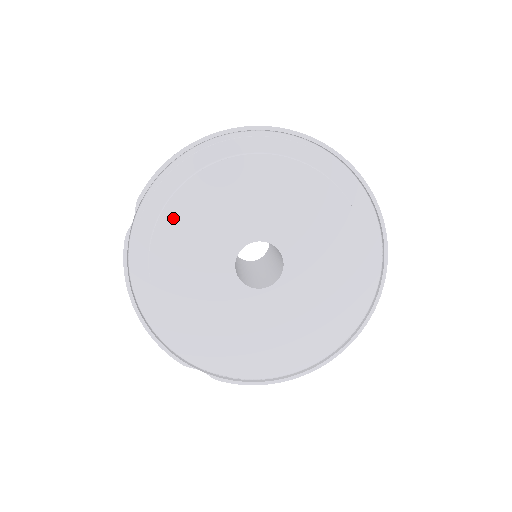
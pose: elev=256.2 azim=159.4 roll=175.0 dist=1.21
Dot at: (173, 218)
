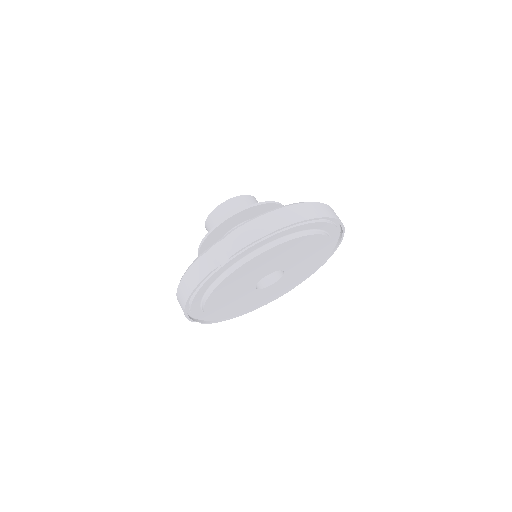
Dot at: (250, 264)
